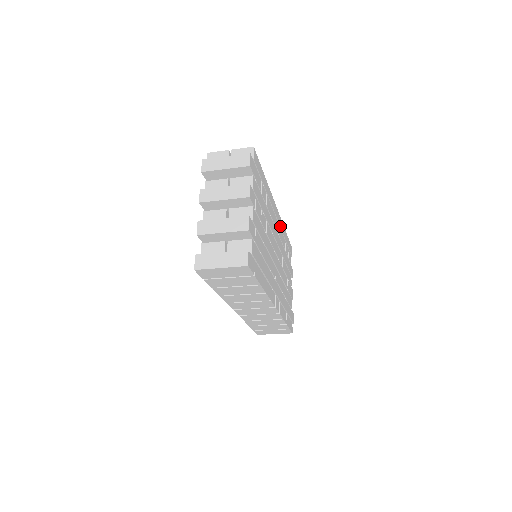
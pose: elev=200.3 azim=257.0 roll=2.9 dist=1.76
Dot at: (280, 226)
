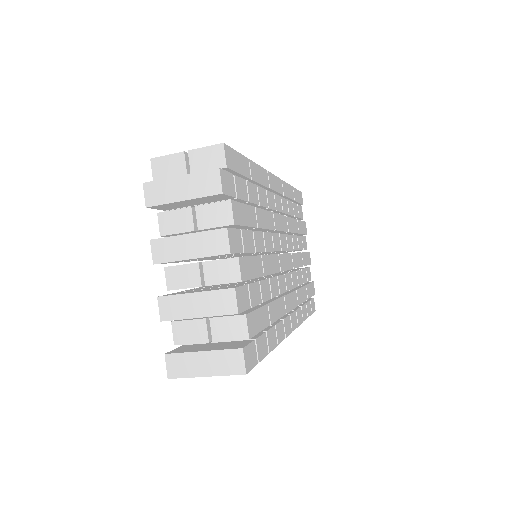
Dot at: (283, 194)
